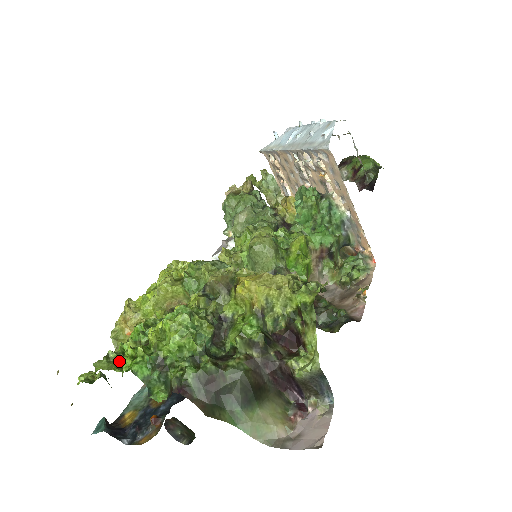
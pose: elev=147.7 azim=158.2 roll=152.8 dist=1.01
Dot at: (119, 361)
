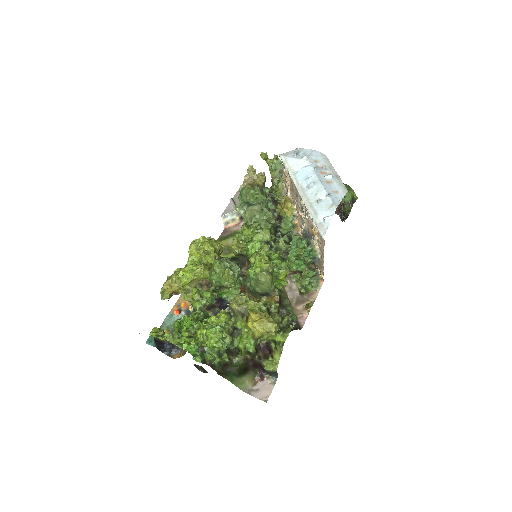
Dot at: (179, 340)
